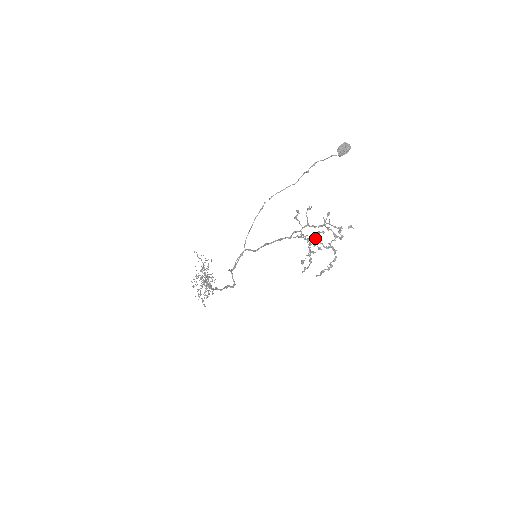
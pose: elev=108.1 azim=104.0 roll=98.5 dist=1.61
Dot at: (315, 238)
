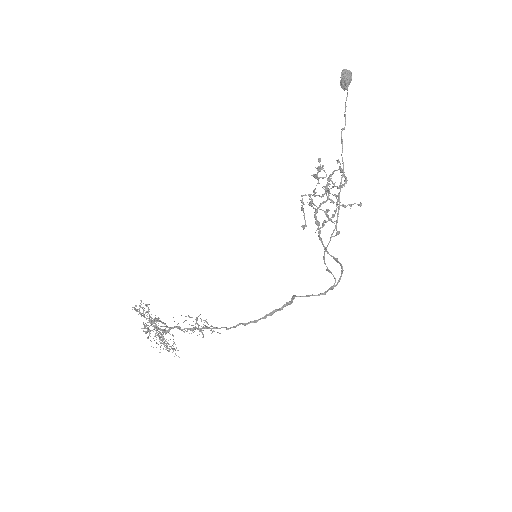
Dot at: (310, 194)
